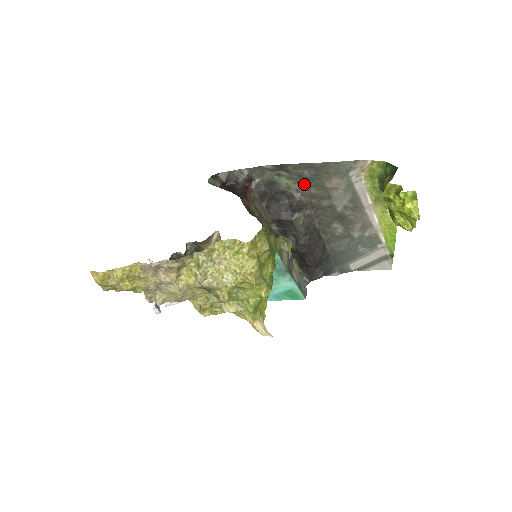
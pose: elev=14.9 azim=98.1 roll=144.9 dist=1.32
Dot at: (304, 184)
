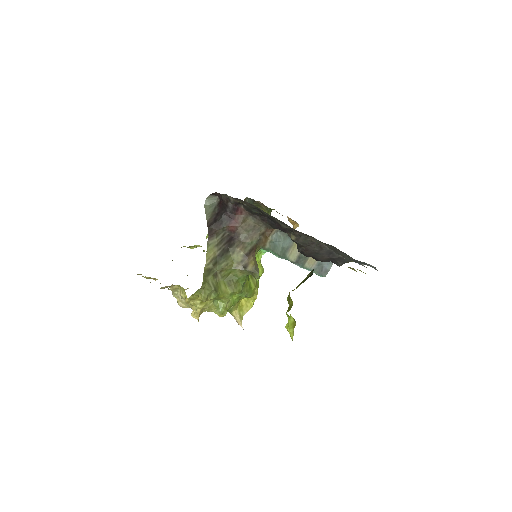
Dot at: occluded
